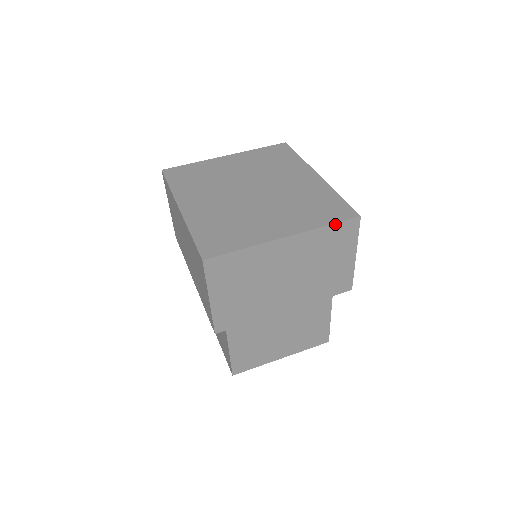
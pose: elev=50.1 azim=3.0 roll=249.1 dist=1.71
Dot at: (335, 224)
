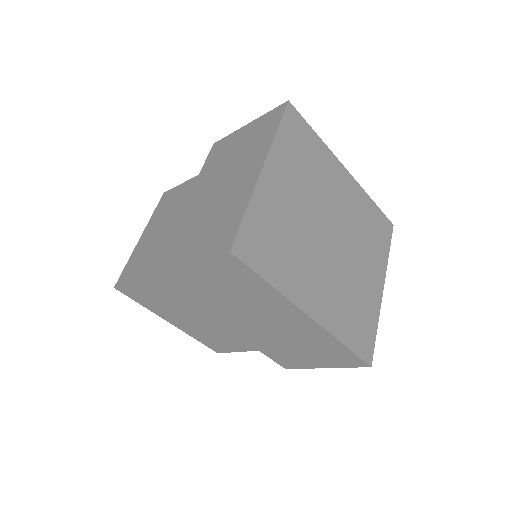
Dot at: (389, 246)
